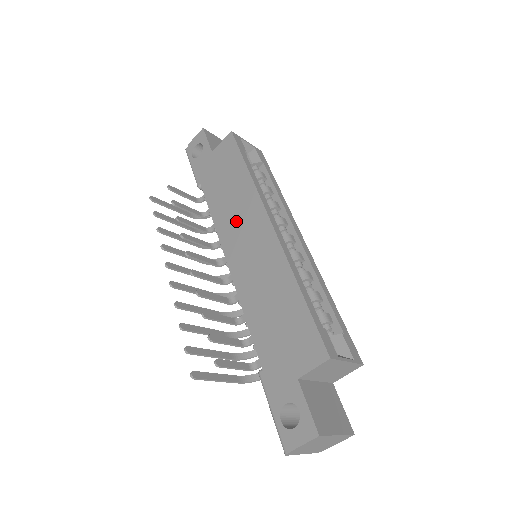
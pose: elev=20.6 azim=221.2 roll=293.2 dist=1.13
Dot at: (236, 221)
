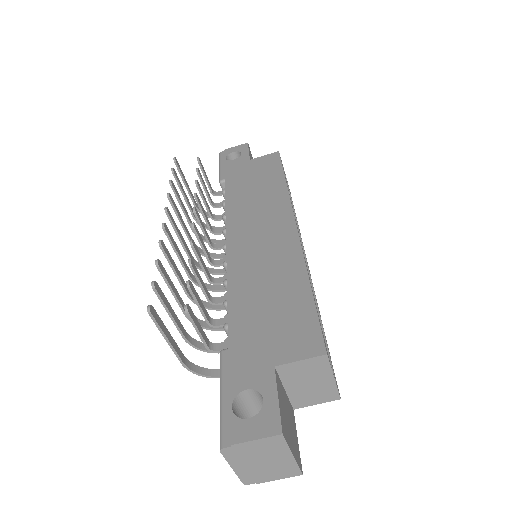
Dot at: (254, 213)
